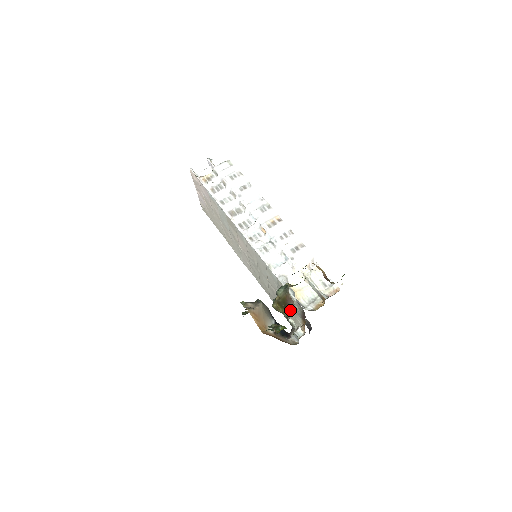
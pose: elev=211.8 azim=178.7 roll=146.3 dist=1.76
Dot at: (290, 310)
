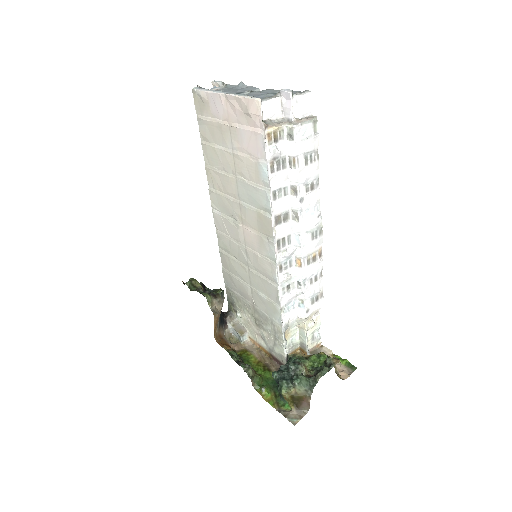
Dot at: (254, 324)
